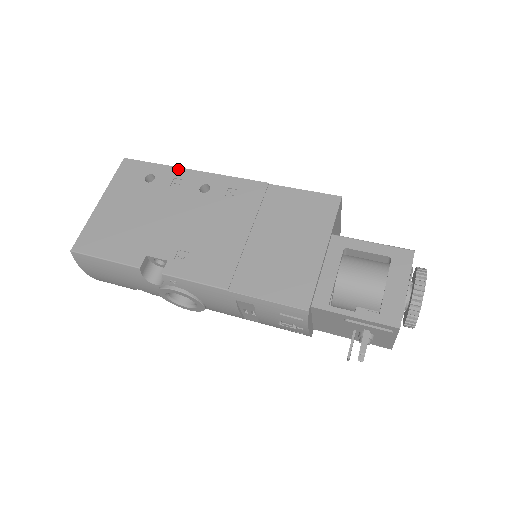
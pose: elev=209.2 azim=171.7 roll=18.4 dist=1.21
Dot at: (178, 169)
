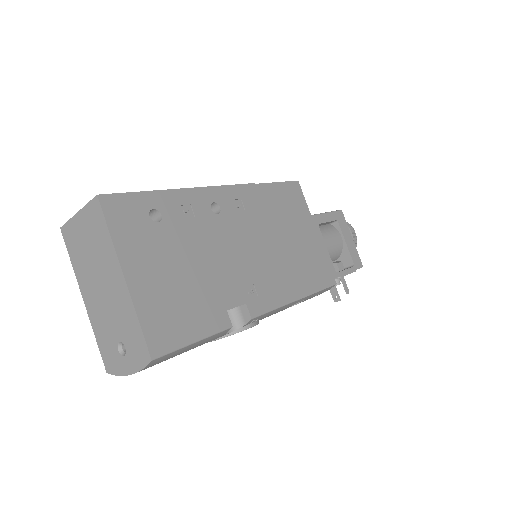
Dot at: (175, 192)
